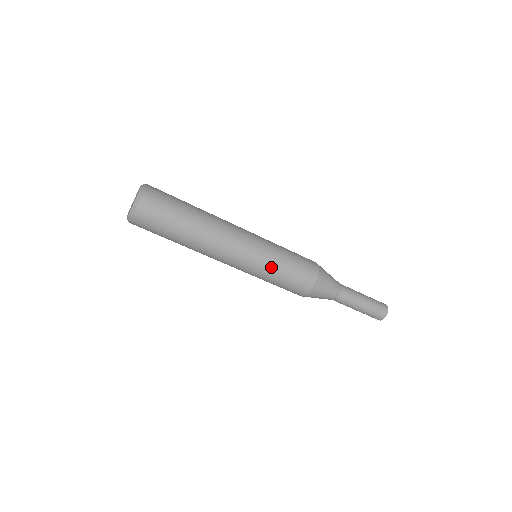
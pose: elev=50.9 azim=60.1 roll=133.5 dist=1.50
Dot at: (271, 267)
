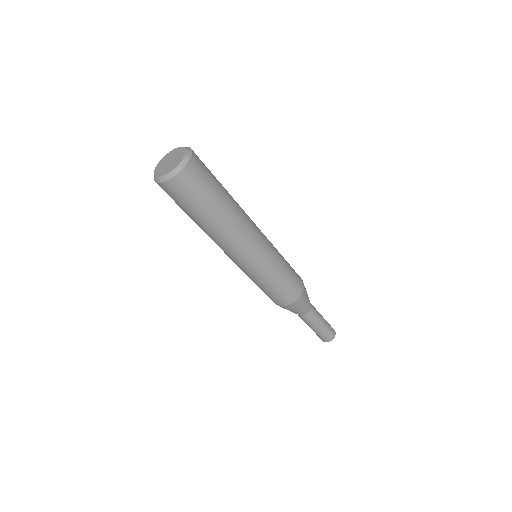
Dot at: (279, 261)
